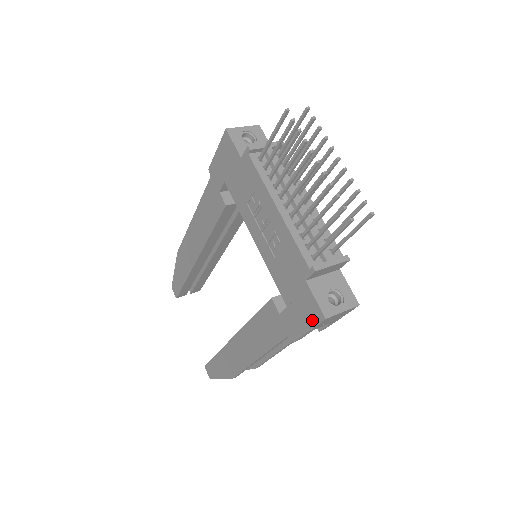
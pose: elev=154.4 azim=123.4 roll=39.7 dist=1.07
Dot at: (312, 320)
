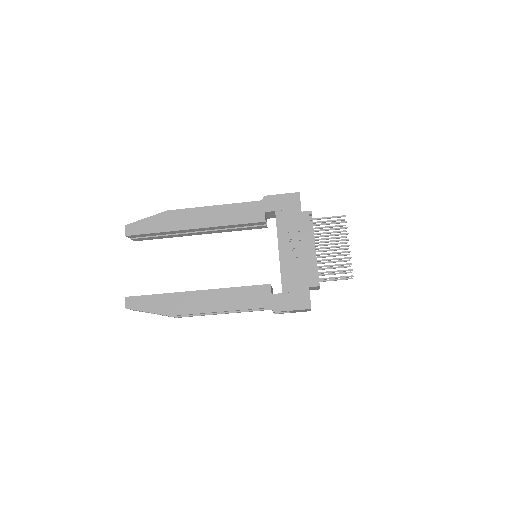
Dot at: (300, 306)
